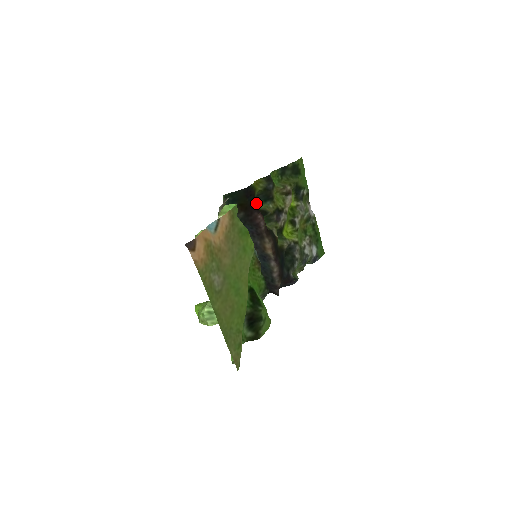
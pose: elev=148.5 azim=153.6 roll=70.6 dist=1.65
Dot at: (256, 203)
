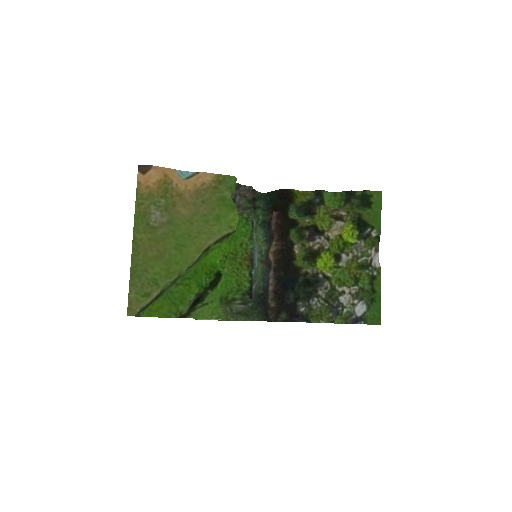
Dot at: (297, 215)
